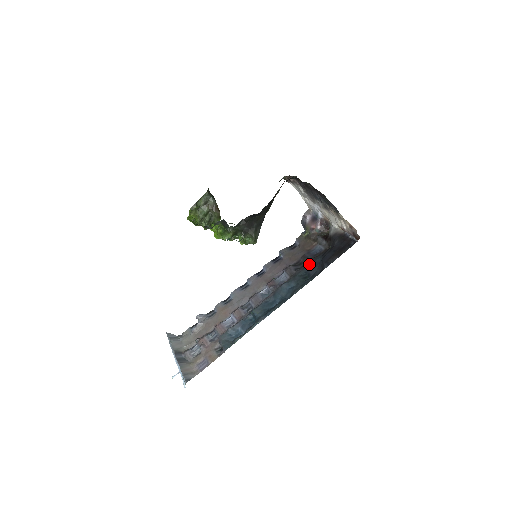
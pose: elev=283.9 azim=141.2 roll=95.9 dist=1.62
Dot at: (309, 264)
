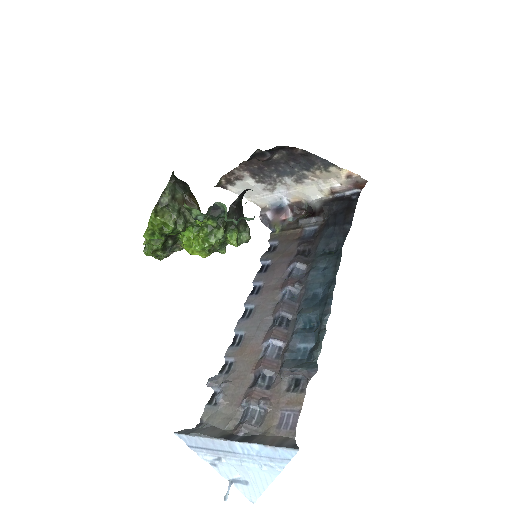
Dot at: (320, 242)
